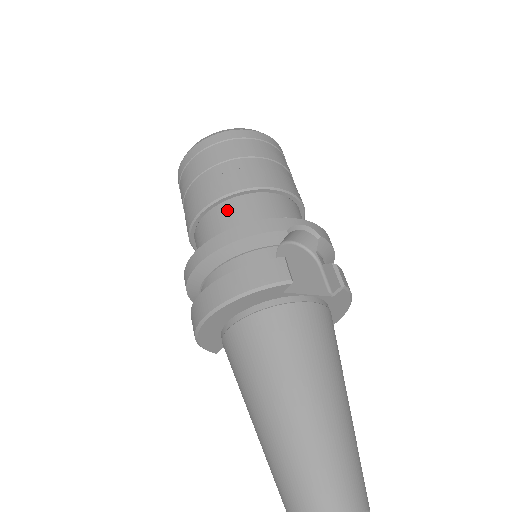
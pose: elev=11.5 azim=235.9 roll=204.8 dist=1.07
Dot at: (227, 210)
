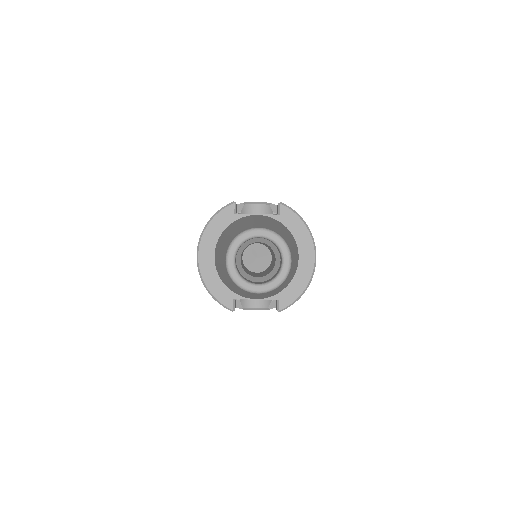
Dot at: occluded
